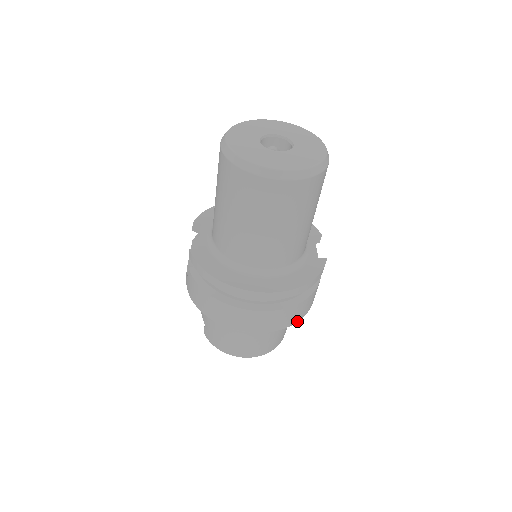
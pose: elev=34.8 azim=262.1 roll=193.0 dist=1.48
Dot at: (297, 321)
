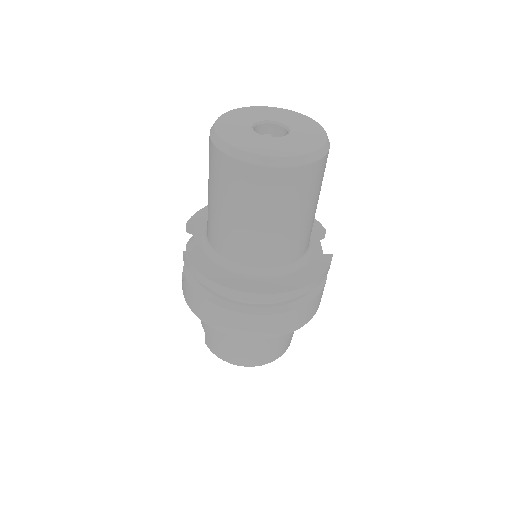
Dot at: (304, 324)
